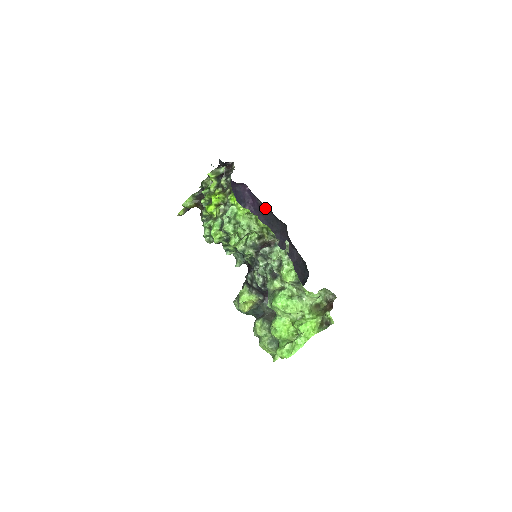
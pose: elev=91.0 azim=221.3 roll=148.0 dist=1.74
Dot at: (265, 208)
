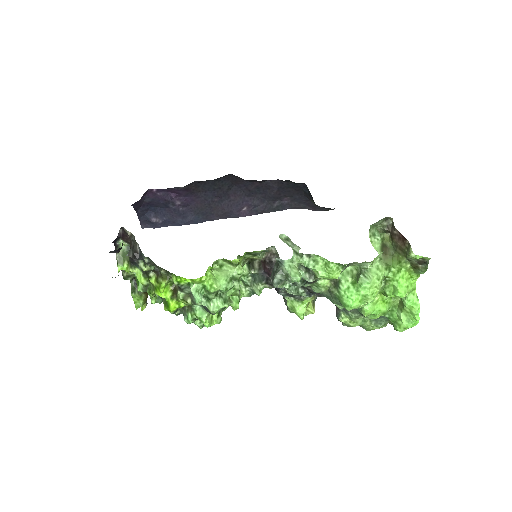
Dot at: (193, 185)
